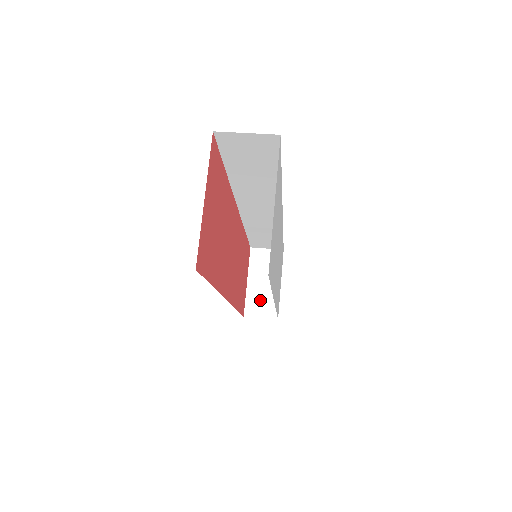
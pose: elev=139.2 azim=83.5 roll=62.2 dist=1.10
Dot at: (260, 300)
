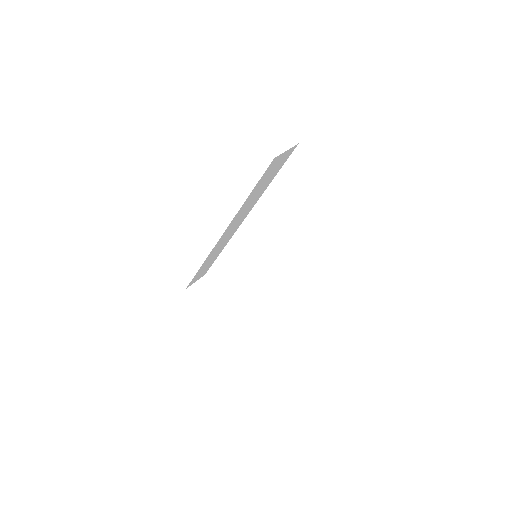
Dot at: (224, 316)
